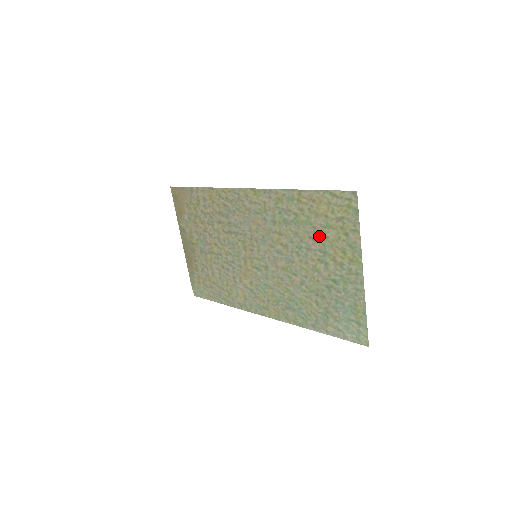
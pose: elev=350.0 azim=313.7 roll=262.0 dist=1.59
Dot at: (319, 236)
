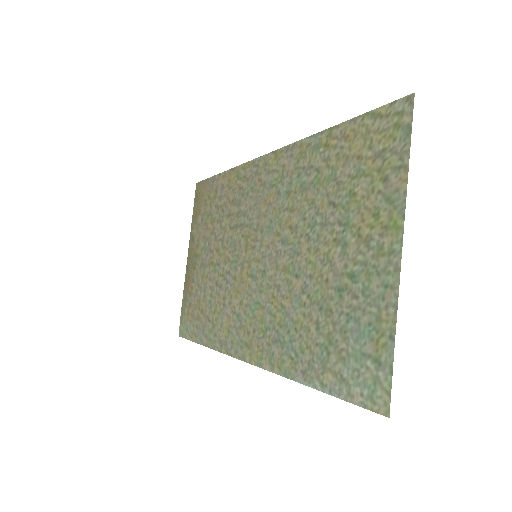
Dot at: (343, 196)
